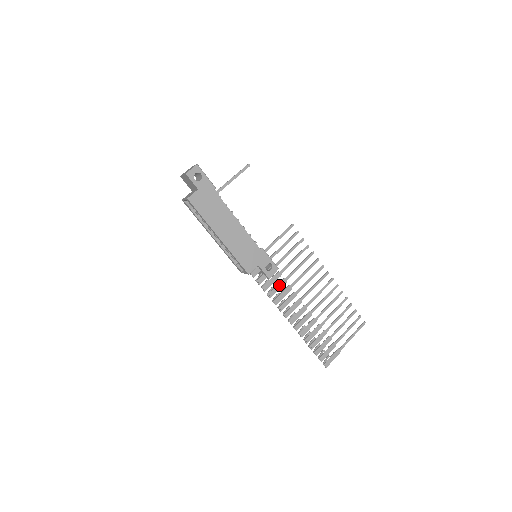
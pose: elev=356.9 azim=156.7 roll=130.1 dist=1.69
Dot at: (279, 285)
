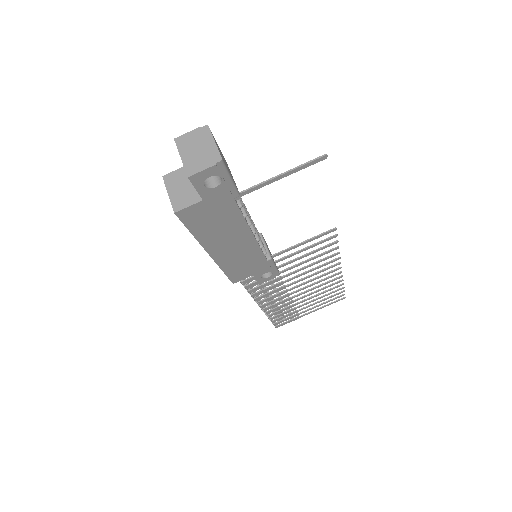
Dot at: (269, 283)
